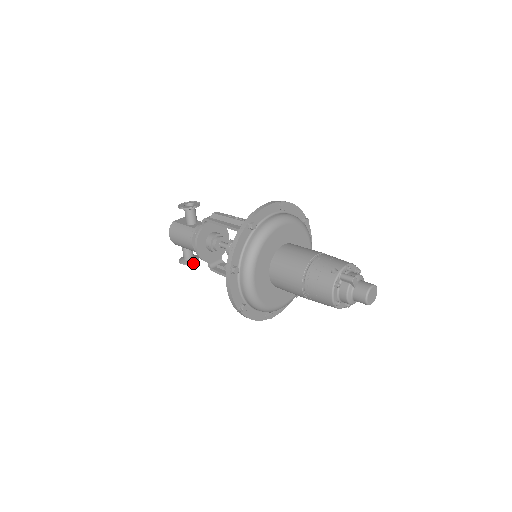
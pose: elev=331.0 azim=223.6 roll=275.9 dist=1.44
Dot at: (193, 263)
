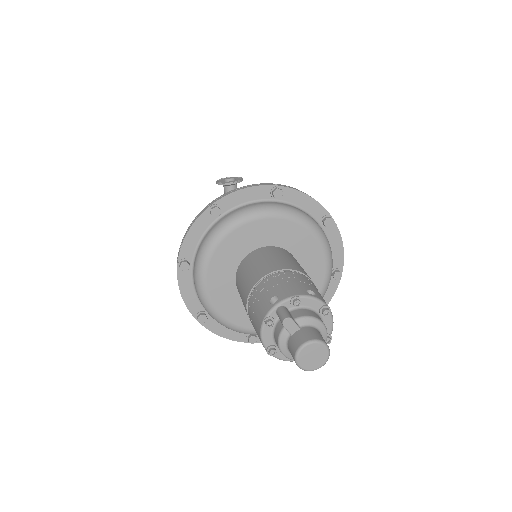
Dot at: occluded
